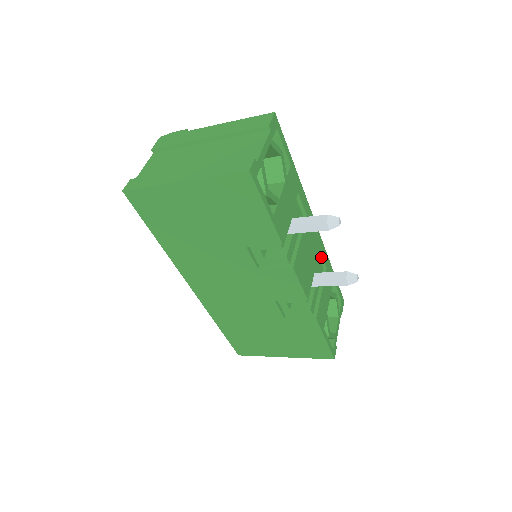
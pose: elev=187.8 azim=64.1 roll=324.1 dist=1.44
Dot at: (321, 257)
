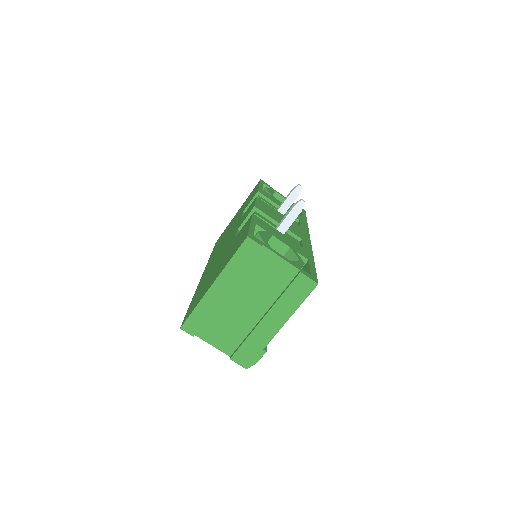
Dot at: occluded
